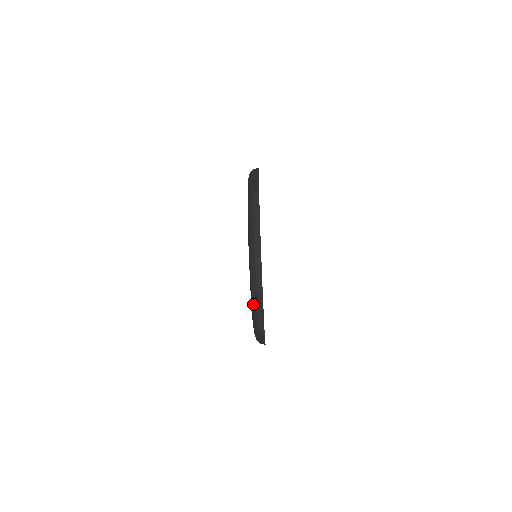
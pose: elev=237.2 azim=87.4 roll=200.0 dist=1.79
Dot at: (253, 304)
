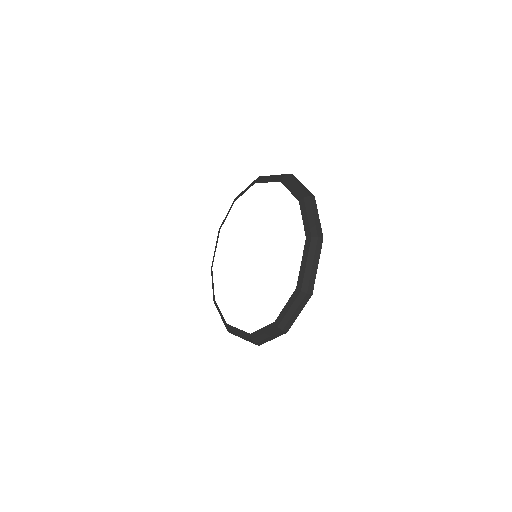
Dot at: (243, 336)
